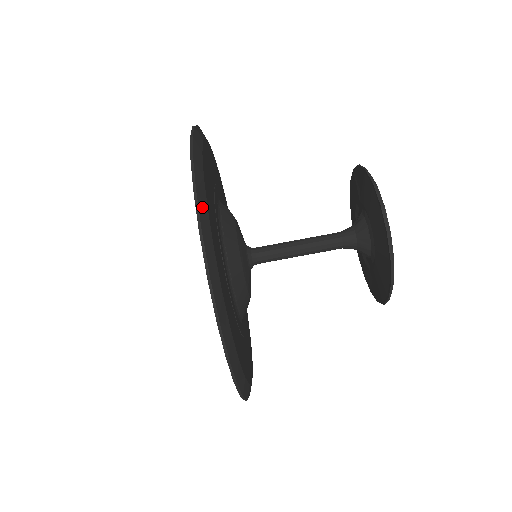
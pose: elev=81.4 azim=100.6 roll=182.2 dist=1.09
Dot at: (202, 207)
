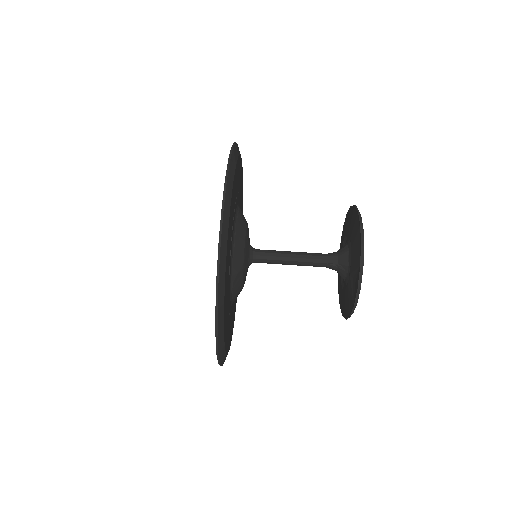
Dot at: occluded
